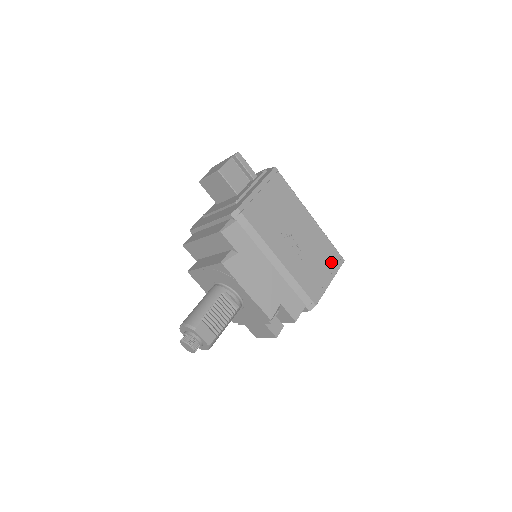
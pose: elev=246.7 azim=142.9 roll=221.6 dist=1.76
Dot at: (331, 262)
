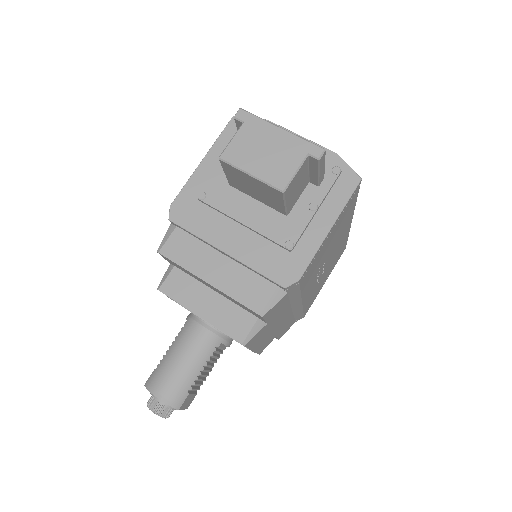
Dot at: (336, 260)
